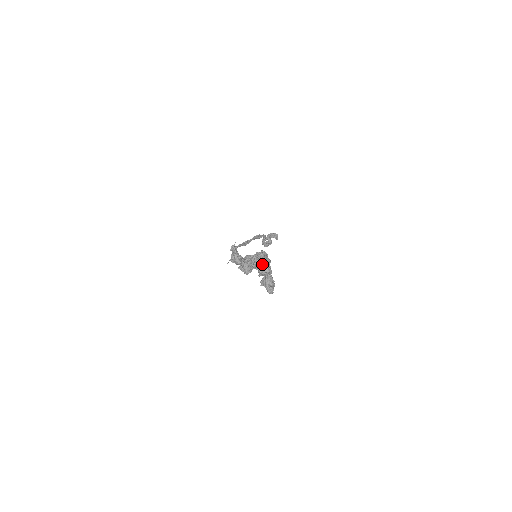
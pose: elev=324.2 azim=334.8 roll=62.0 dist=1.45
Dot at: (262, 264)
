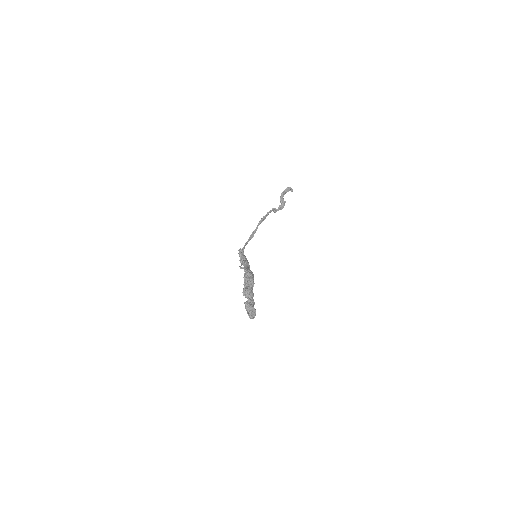
Dot at: (243, 293)
